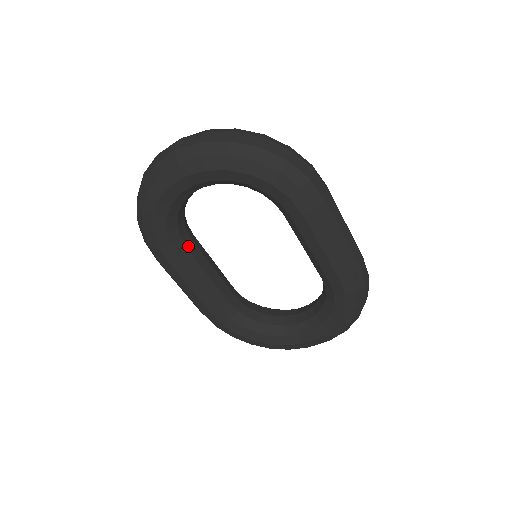
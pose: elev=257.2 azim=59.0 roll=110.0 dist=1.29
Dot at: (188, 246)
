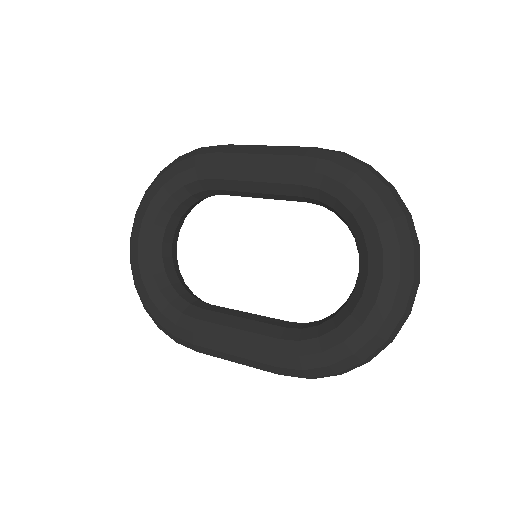
Dot at: (203, 307)
